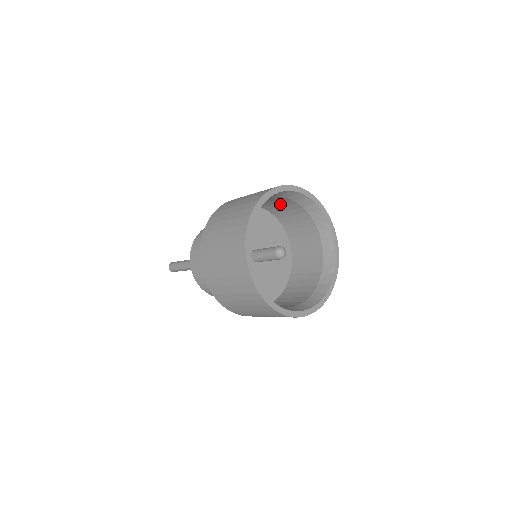
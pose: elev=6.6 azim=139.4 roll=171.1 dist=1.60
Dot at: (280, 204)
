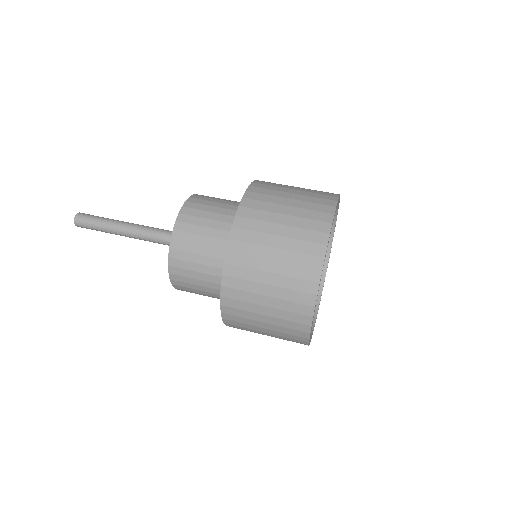
Dot at: occluded
